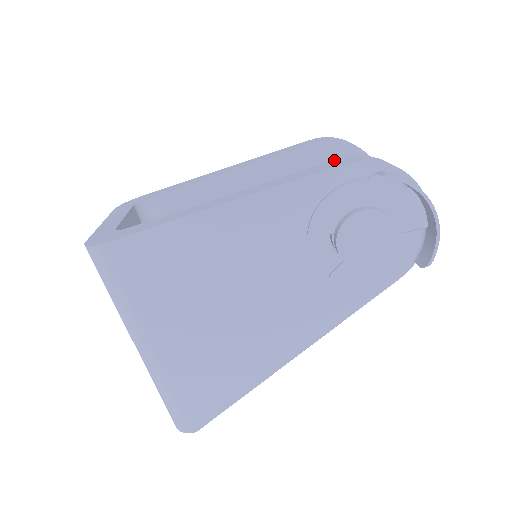
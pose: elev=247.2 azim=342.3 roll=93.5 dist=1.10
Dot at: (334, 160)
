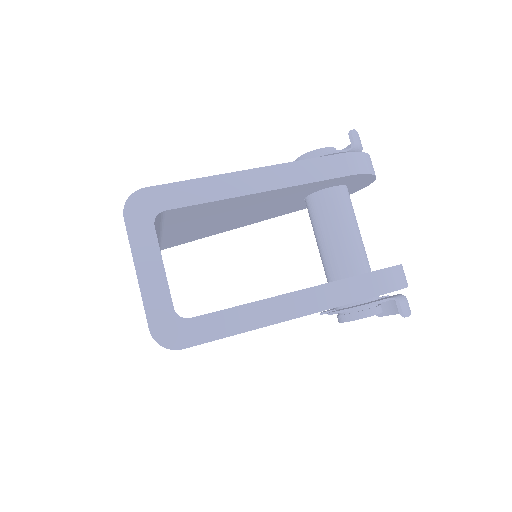
Dot at: (373, 274)
